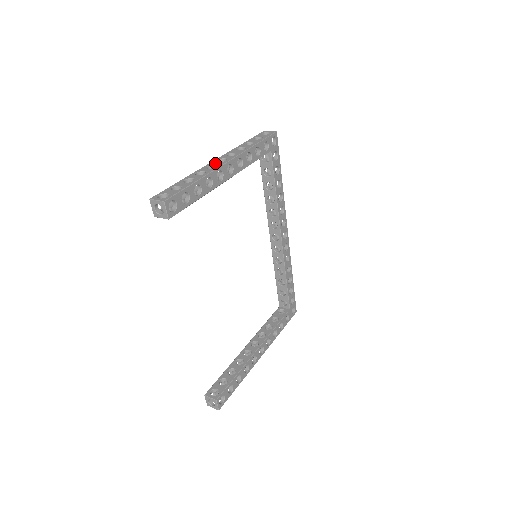
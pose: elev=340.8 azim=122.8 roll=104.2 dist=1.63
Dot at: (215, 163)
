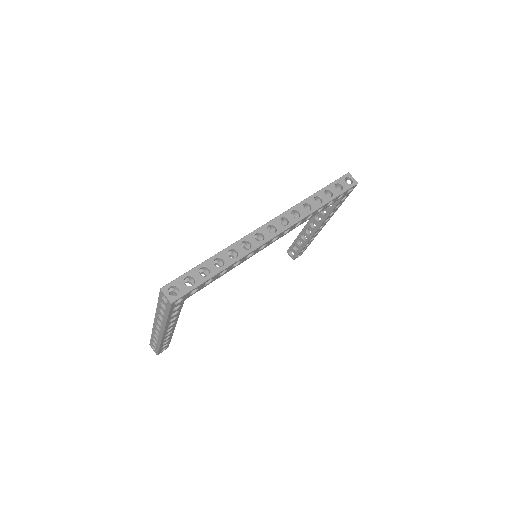
Dot at: (156, 329)
